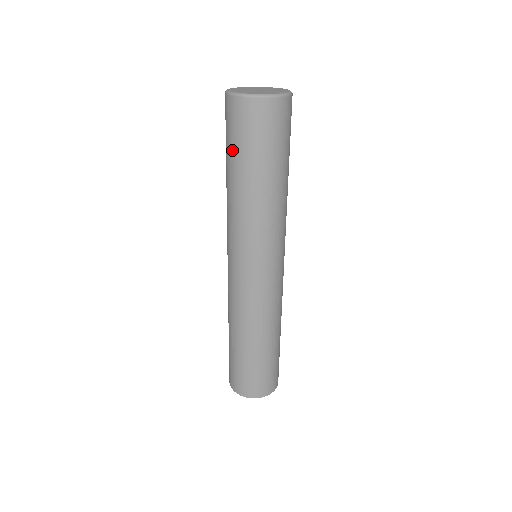
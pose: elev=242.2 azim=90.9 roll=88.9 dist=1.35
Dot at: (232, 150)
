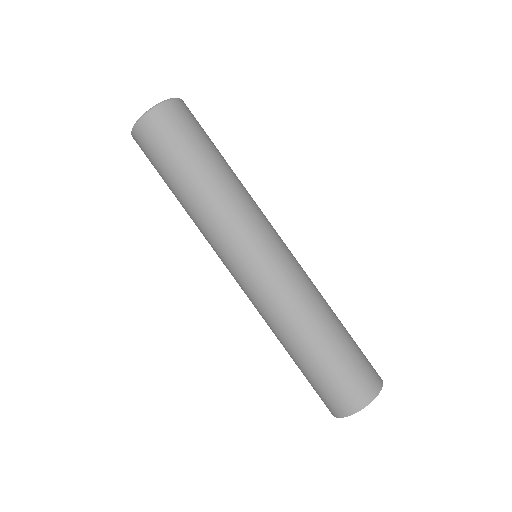
Dot at: occluded
